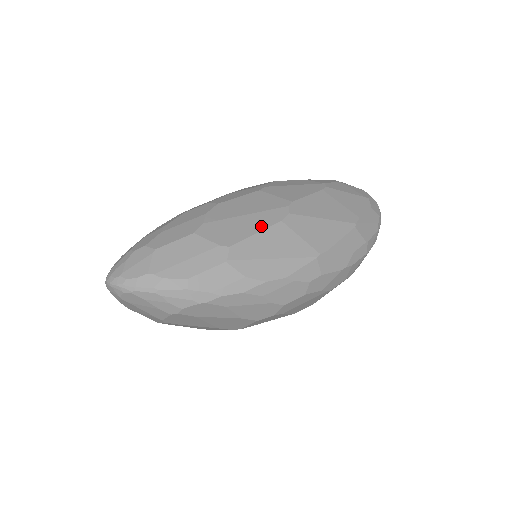
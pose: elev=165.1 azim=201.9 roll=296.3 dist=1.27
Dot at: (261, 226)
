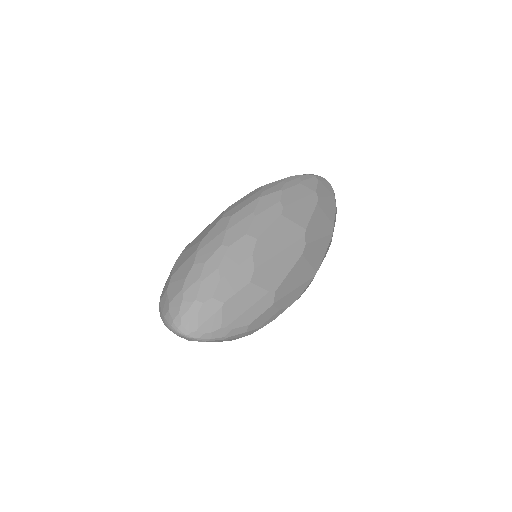
Dot at: (291, 263)
